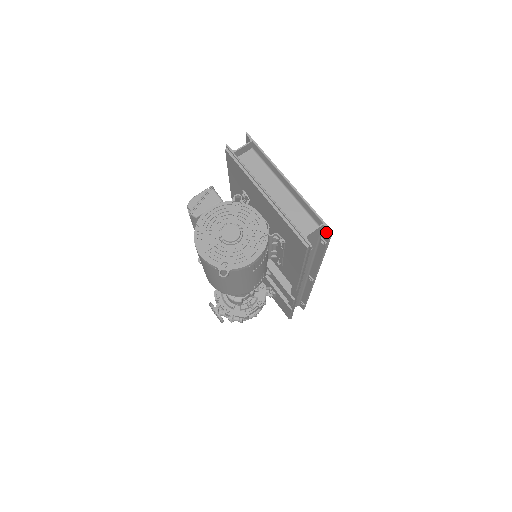
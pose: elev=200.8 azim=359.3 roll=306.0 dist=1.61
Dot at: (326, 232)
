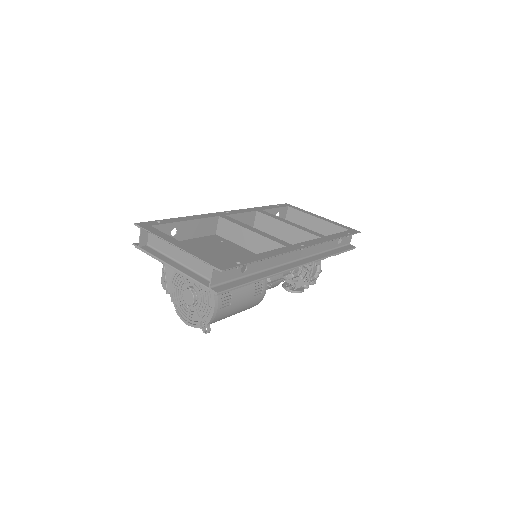
Dot at: occluded
